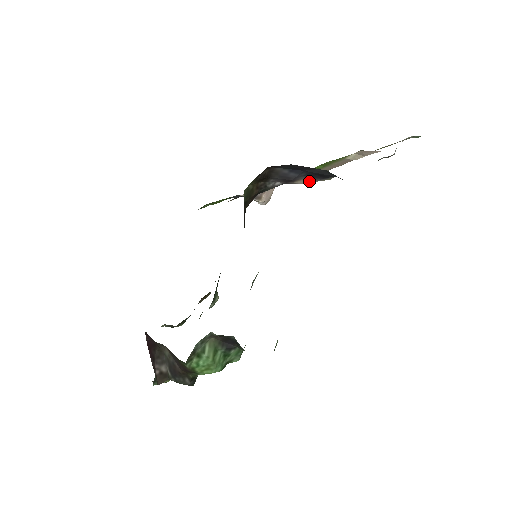
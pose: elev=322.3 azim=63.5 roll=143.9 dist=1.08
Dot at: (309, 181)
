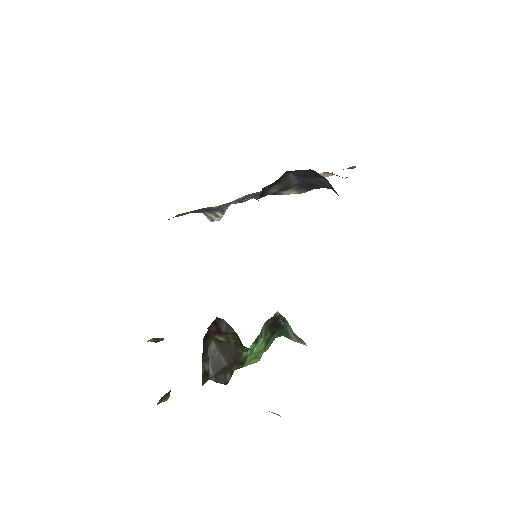
Dot at: (291, 192)
